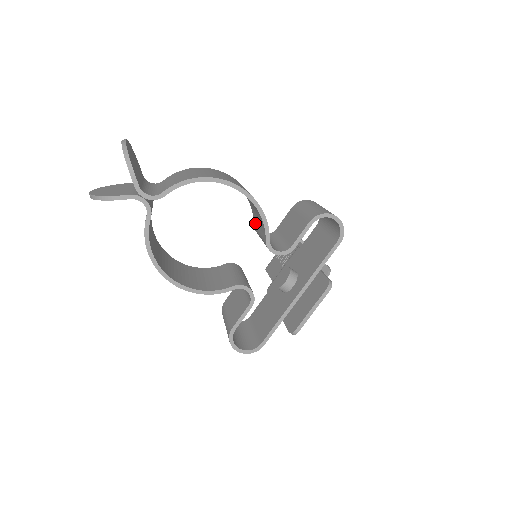
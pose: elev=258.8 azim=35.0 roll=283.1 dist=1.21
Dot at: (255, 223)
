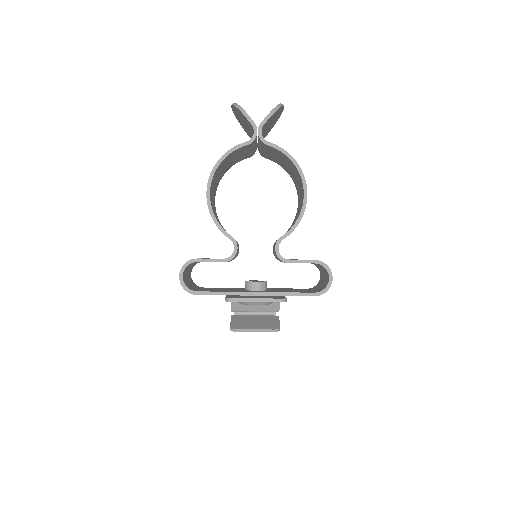
Dot at: occluded
